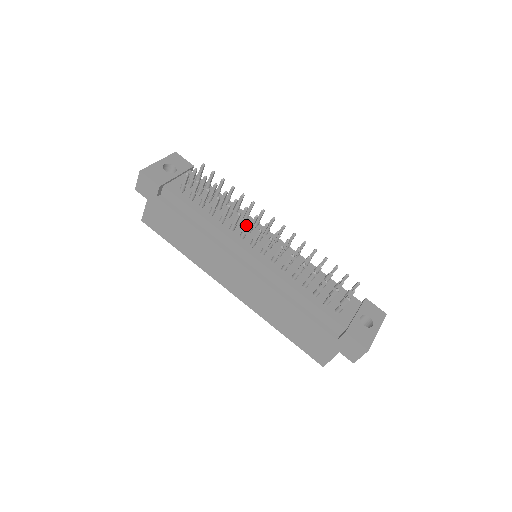
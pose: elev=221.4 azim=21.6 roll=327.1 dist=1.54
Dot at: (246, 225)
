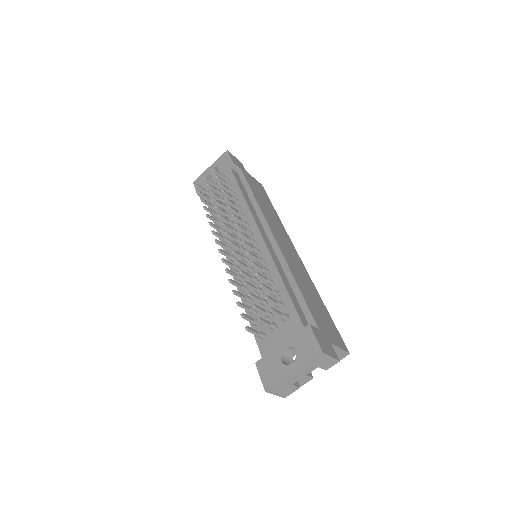
Dot at: (215, 234)
